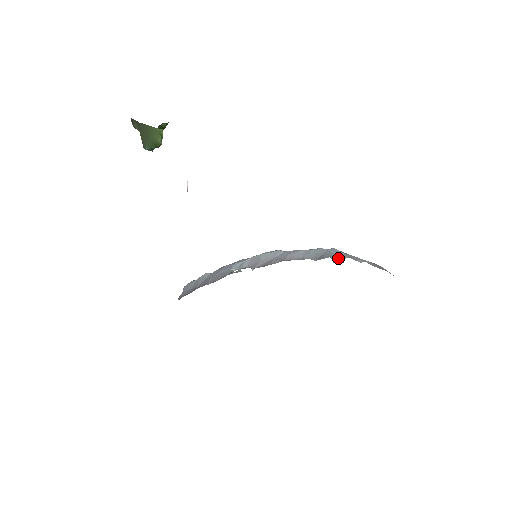
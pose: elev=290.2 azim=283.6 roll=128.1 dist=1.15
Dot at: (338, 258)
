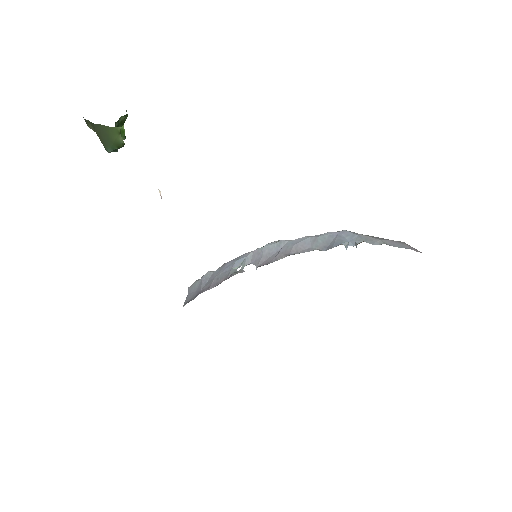
Dot at: (351, 242)
